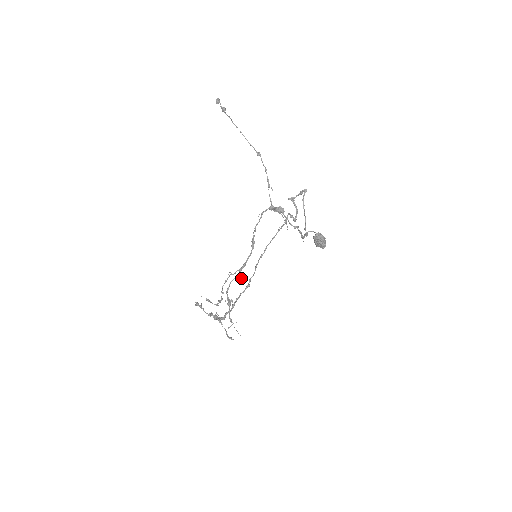
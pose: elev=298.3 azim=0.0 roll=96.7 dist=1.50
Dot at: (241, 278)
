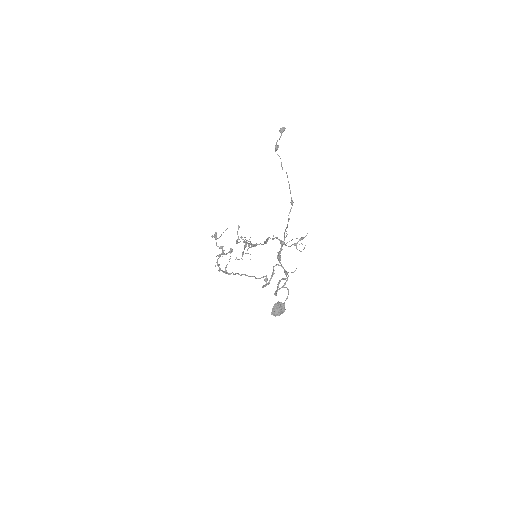
Dot at: (254, 246)
